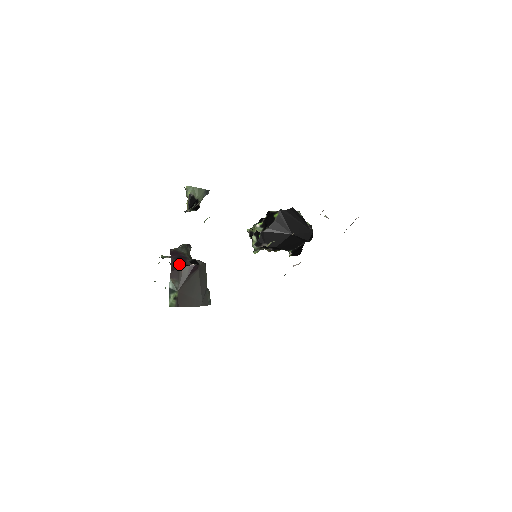
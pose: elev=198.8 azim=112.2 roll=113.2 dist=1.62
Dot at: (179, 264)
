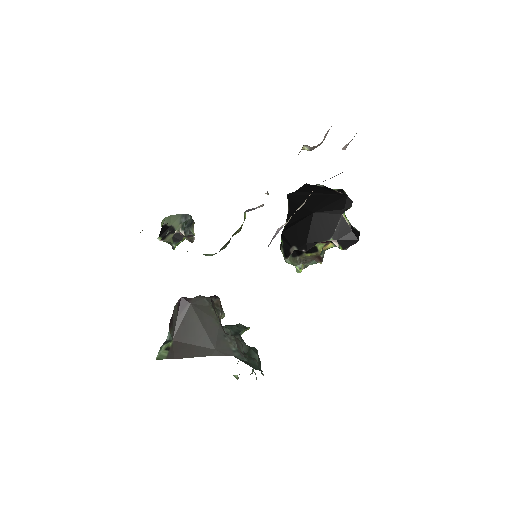
Dot at: occluded
